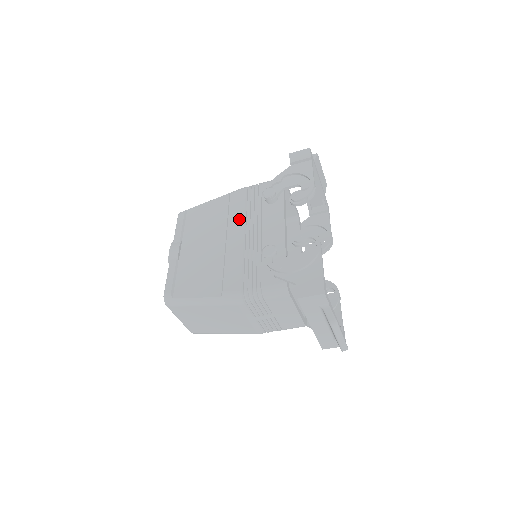
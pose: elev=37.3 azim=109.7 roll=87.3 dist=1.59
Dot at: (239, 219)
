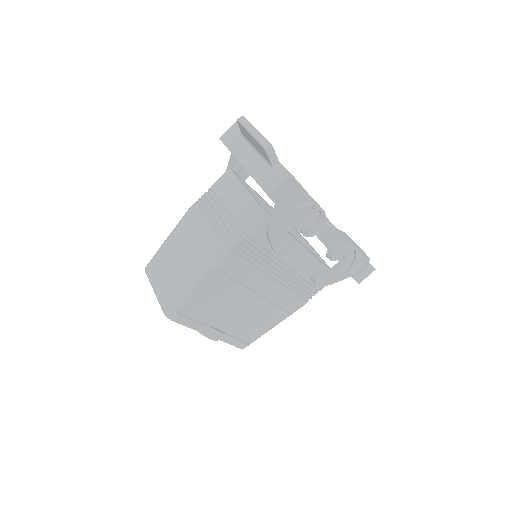
Dot at: occluded
